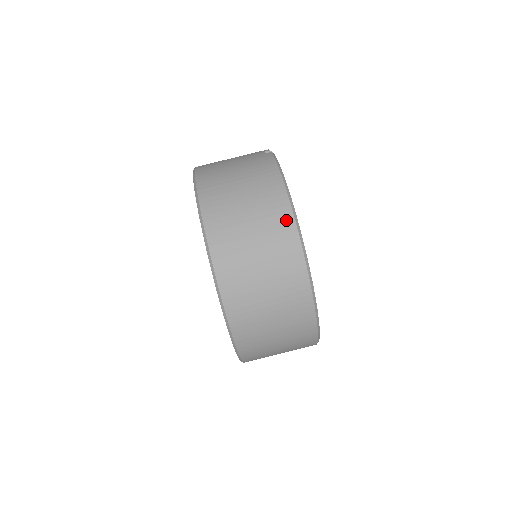
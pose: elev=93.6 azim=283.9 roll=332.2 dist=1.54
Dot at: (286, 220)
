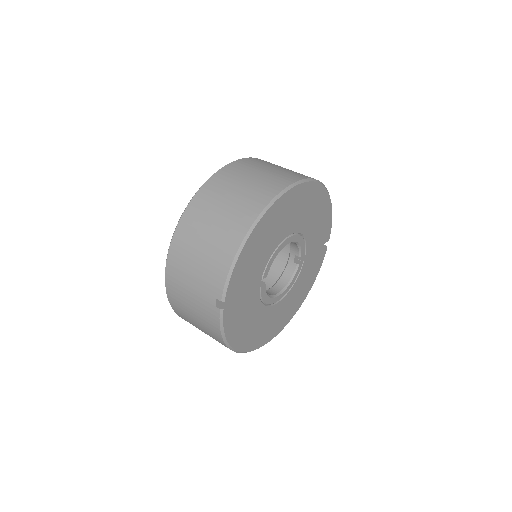
Dot at: occluded
